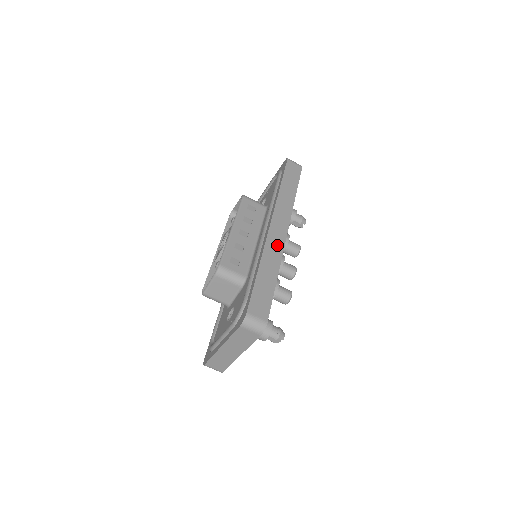
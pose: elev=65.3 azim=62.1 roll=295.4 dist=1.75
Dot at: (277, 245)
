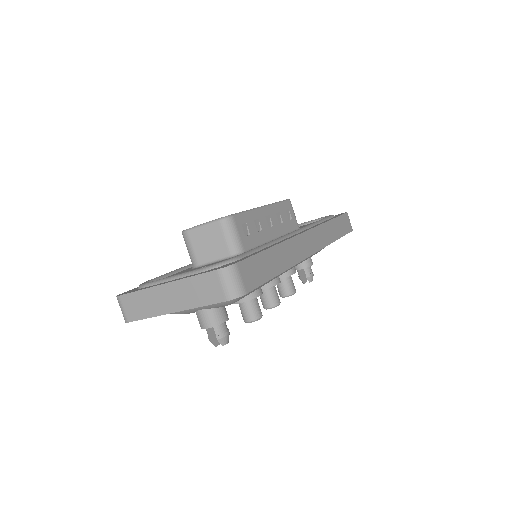
Dot at: (299, 251)
